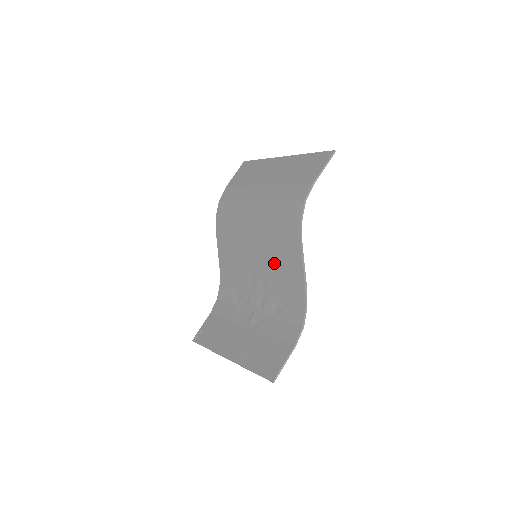
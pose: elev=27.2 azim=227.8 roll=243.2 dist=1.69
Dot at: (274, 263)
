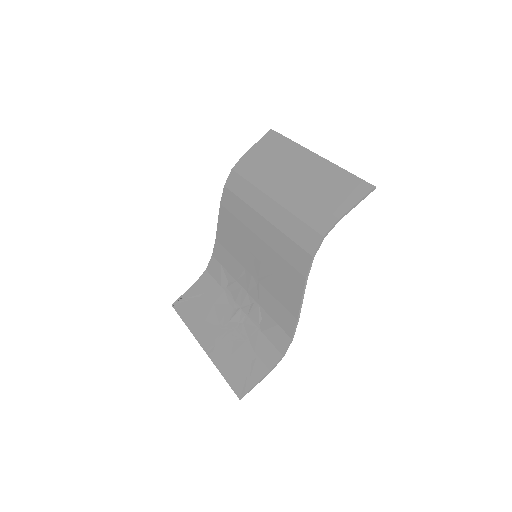
Dot at: (272, 277)
